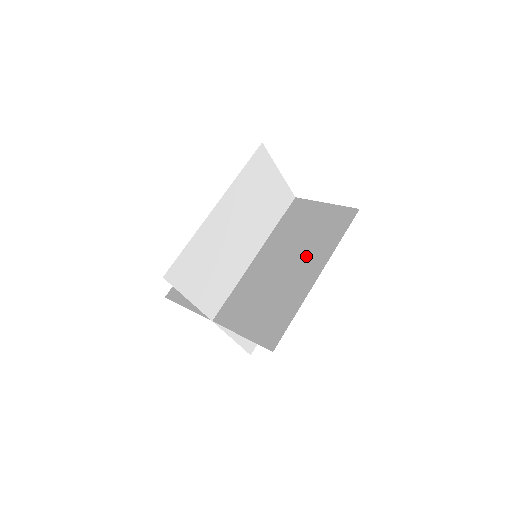
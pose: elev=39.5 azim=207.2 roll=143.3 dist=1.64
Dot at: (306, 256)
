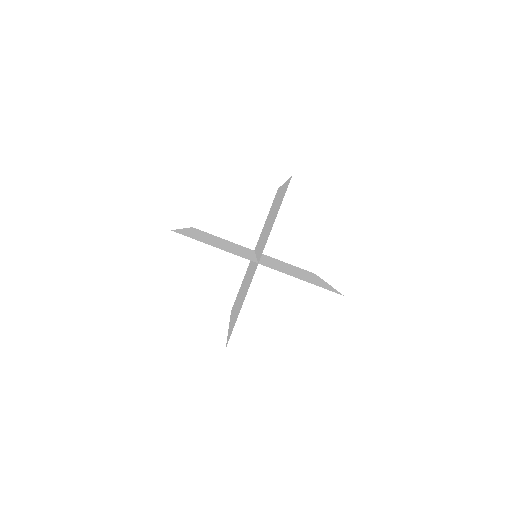
Dot at: occluded
